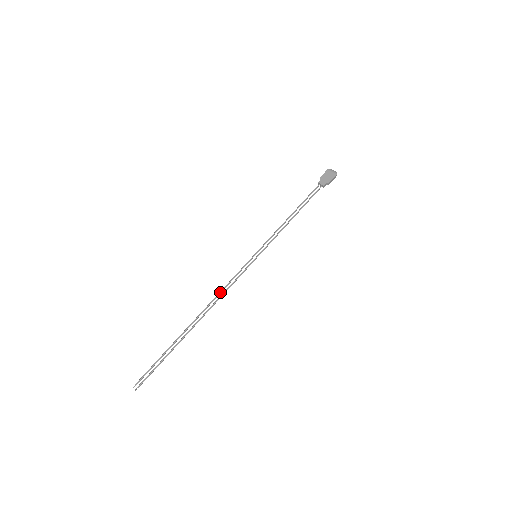
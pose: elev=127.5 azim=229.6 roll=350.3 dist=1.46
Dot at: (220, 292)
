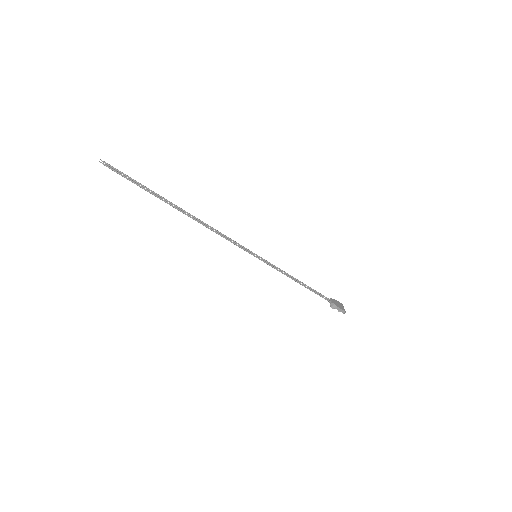
Dot at: (215, 229)
